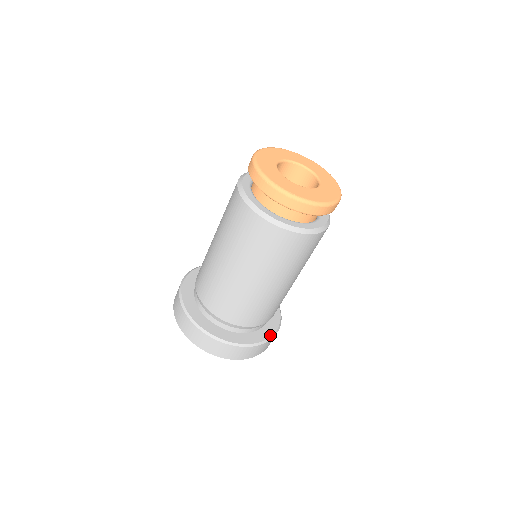
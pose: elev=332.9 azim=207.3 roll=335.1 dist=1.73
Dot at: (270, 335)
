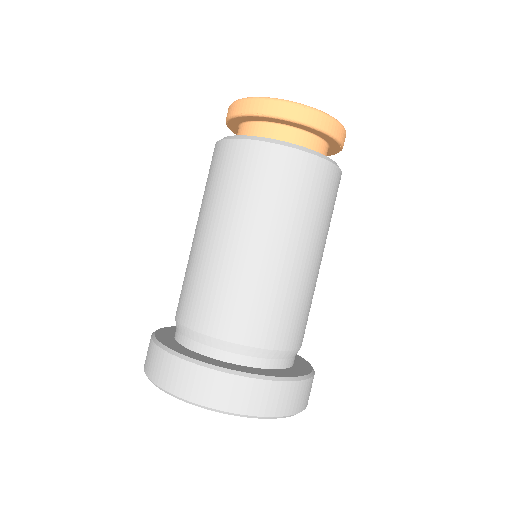
Dot at: (252, 372)
